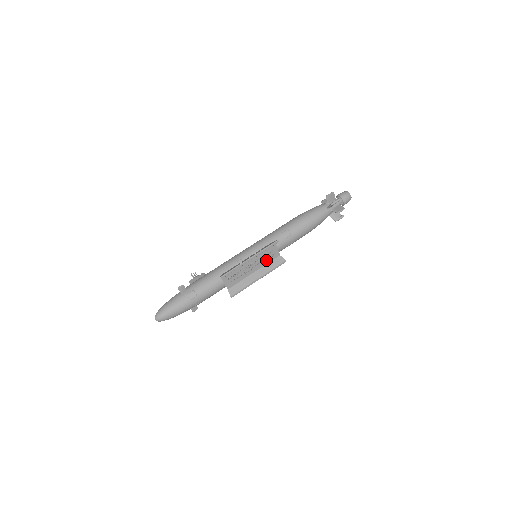
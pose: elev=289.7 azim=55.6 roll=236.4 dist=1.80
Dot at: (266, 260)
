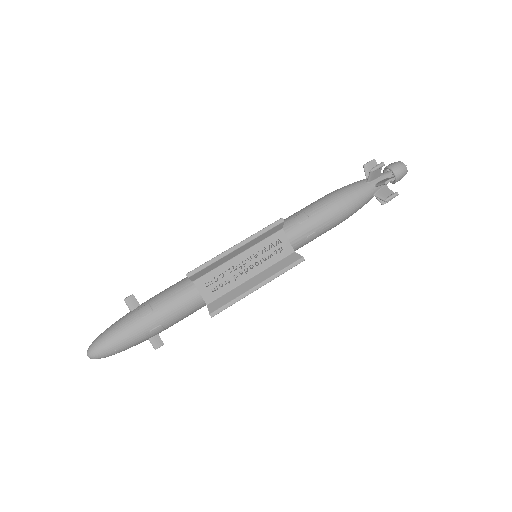
Dot at: (270, 258)
